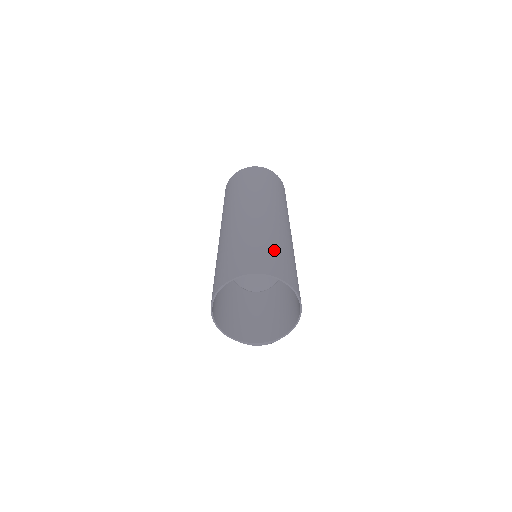
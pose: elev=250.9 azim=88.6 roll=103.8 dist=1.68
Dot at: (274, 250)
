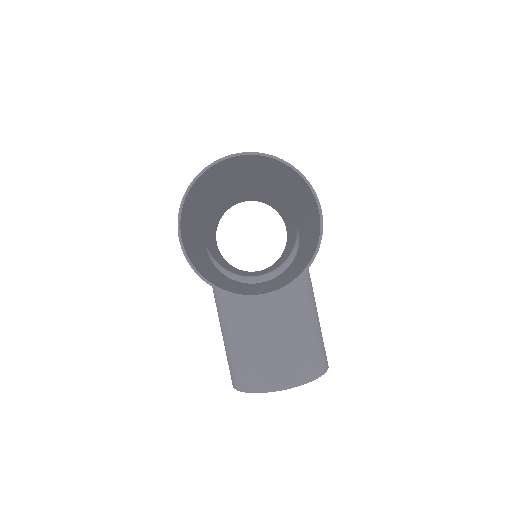
Dot at: occluded
